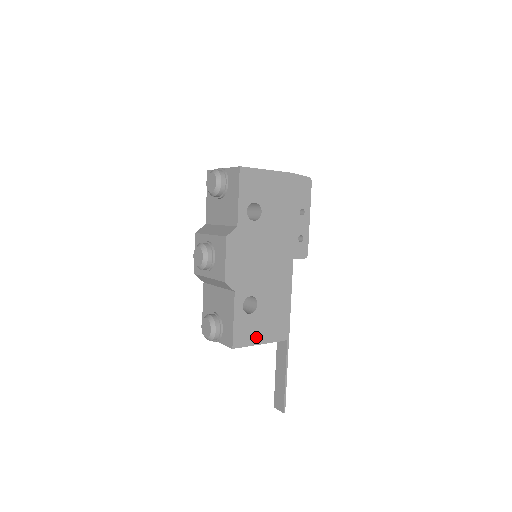
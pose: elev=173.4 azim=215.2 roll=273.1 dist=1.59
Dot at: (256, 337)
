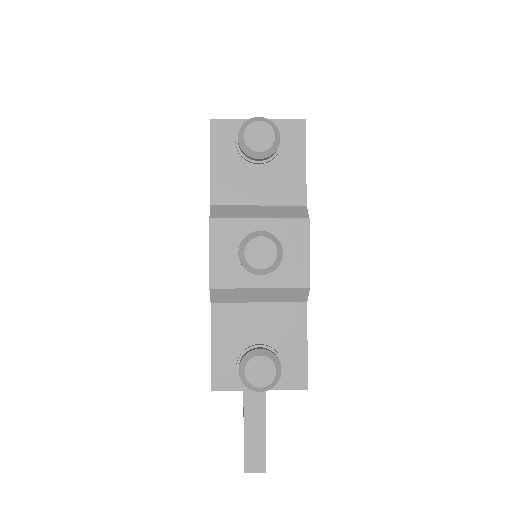
Dot at: occluded
